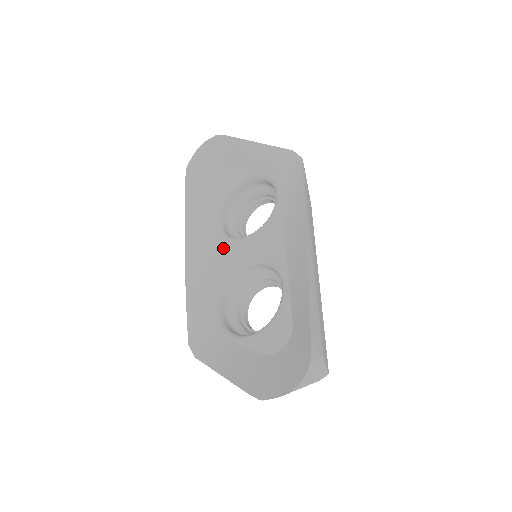
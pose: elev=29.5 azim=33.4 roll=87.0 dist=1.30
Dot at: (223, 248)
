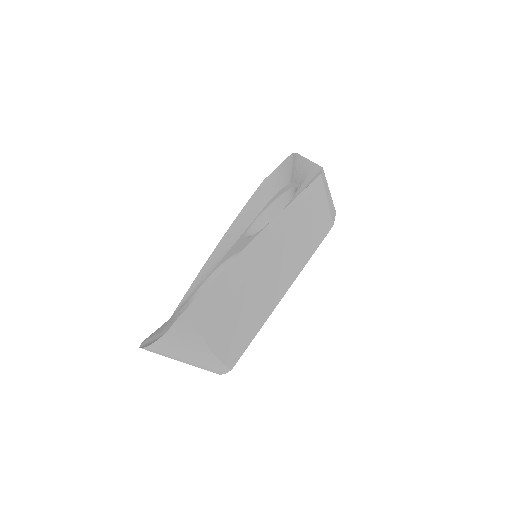
Dot at: (238, 243)
